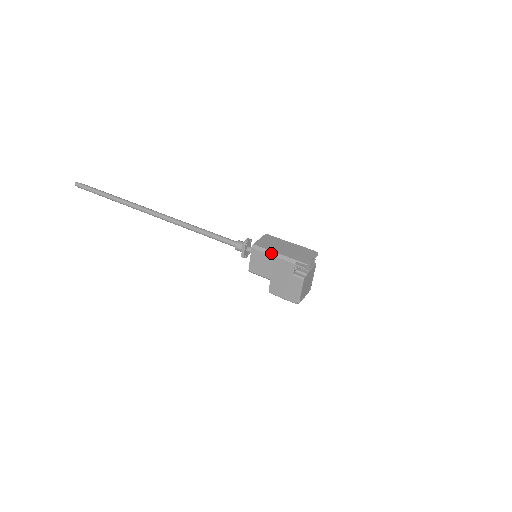
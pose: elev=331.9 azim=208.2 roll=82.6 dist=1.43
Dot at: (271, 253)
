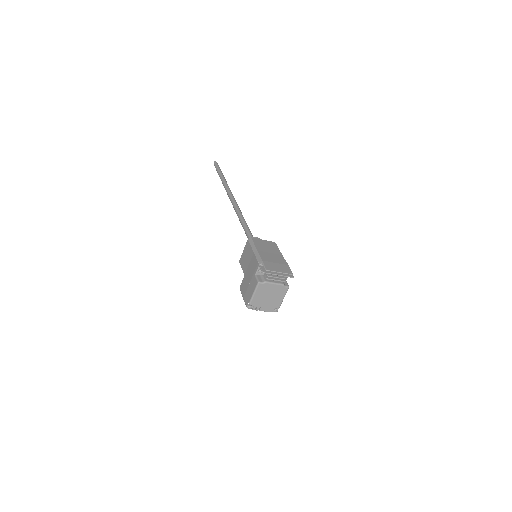
Dot at: (254, 249)
